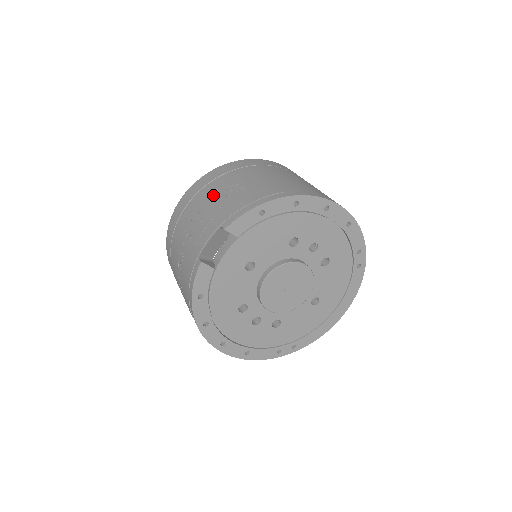
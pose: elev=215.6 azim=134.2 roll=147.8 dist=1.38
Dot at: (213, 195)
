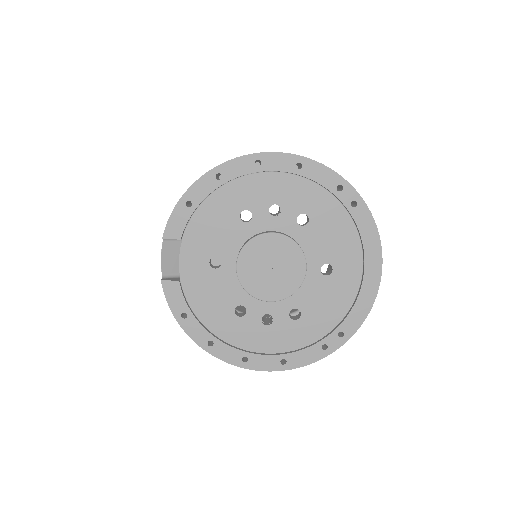
Dot at: occluded
